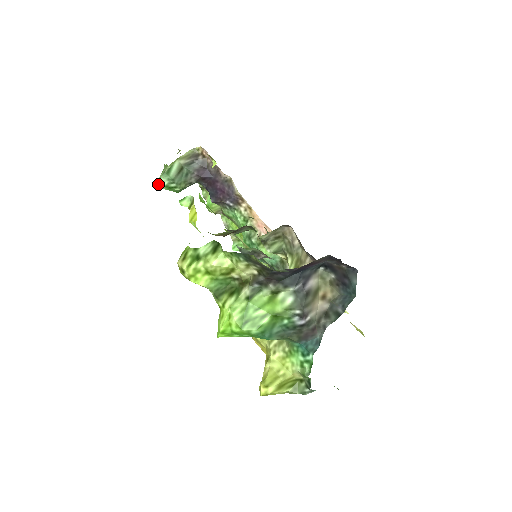
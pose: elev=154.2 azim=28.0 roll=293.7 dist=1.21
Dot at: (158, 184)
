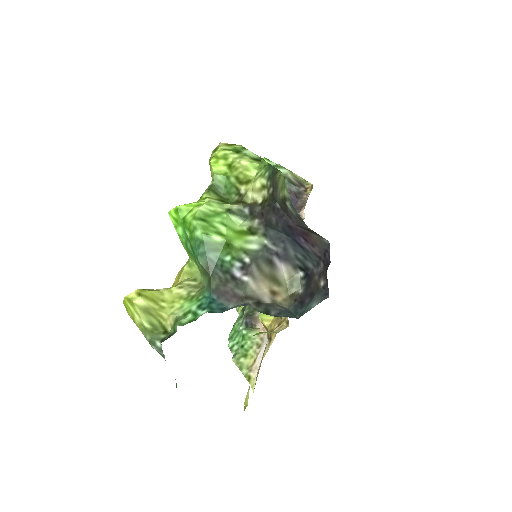
Dot at: occluded
